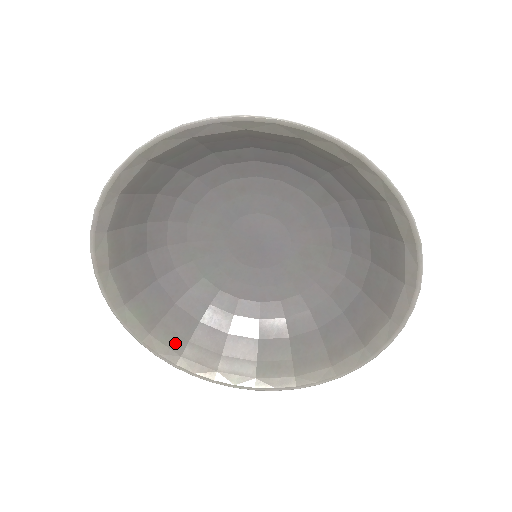
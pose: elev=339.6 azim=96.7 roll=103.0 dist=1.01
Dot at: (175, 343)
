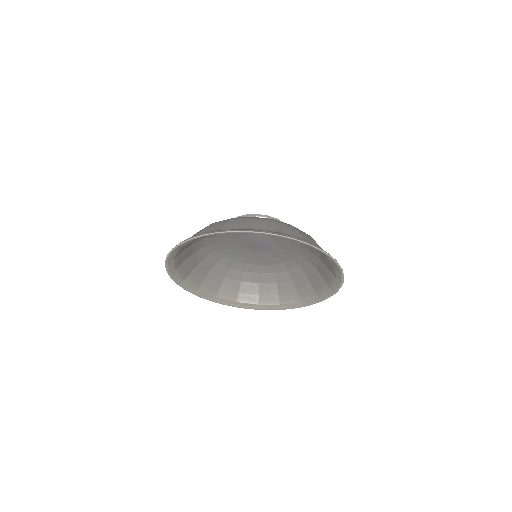
Dot at: (212, 291)
